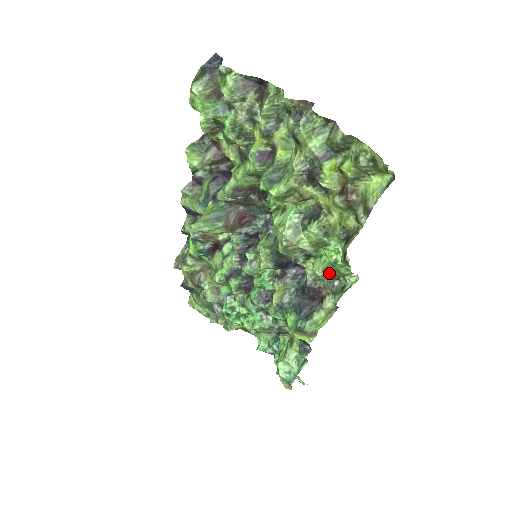
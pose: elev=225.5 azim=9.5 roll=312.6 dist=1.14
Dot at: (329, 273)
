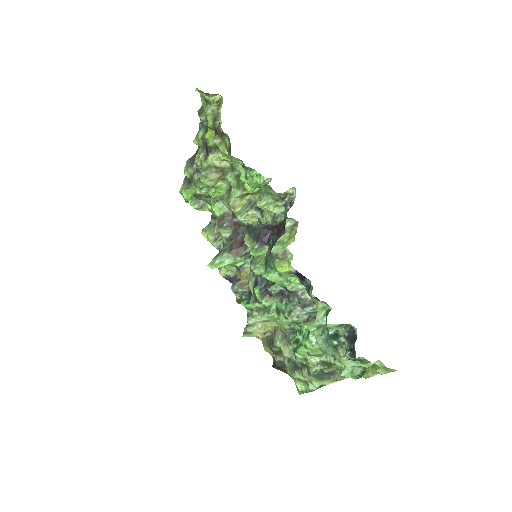
Dot at: (265, 198)
